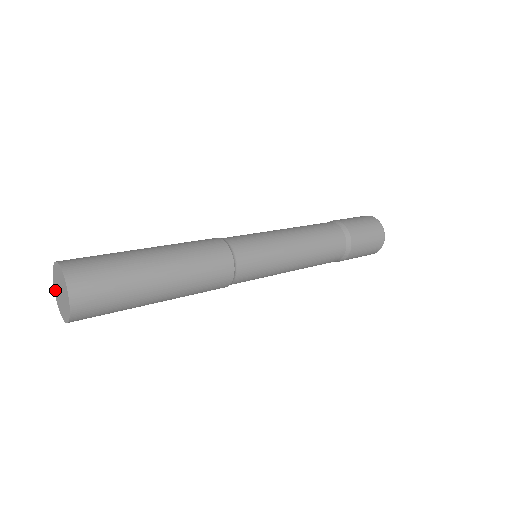
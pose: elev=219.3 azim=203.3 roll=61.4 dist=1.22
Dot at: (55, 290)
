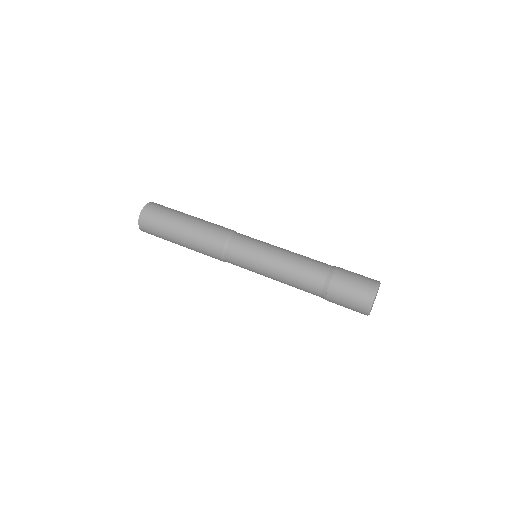
Dot at: occluded
